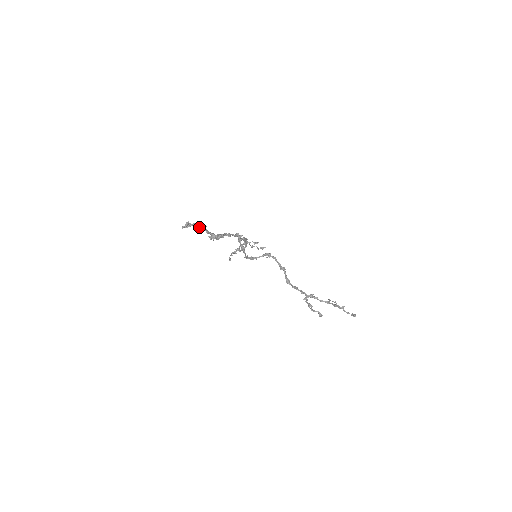
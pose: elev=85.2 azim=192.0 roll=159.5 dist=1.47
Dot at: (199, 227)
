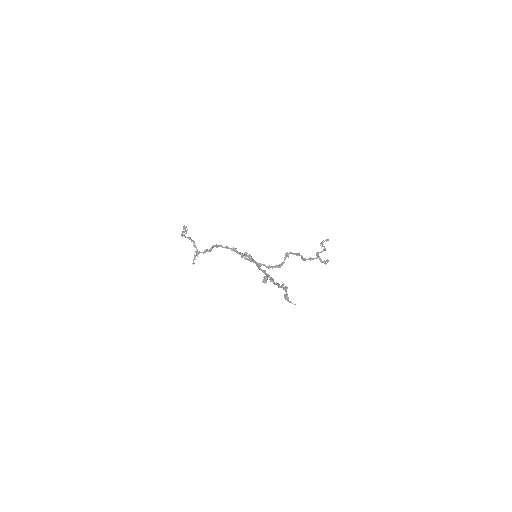
Dot at: occluded
